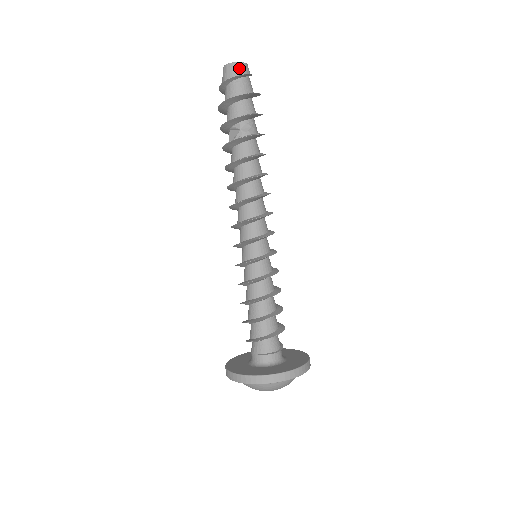
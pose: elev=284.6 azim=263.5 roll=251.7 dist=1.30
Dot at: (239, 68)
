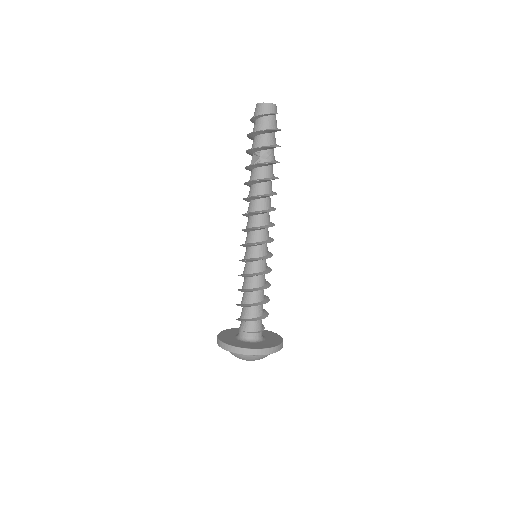
Dot at: (268, 108)
